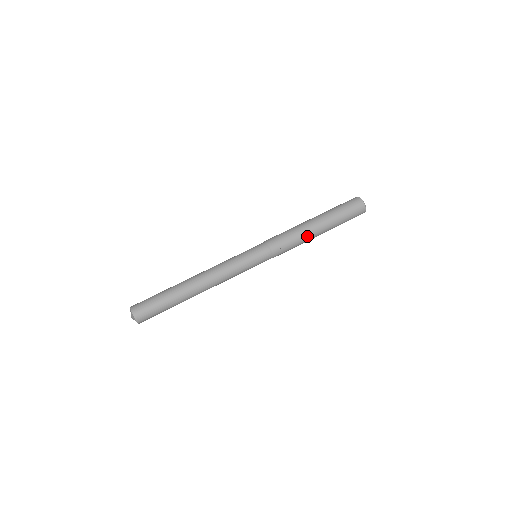
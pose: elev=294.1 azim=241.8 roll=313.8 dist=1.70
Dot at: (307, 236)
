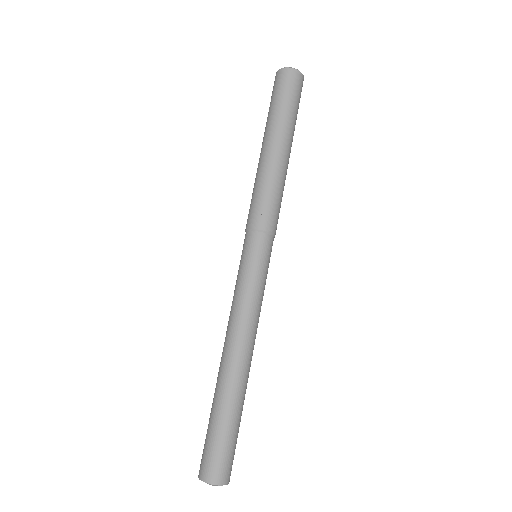
Dot at: (273, 169)
